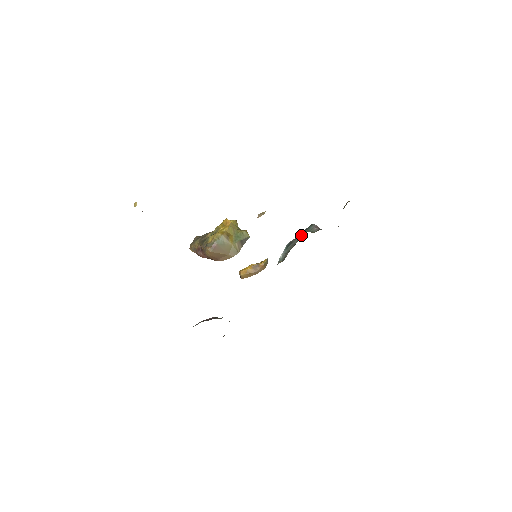
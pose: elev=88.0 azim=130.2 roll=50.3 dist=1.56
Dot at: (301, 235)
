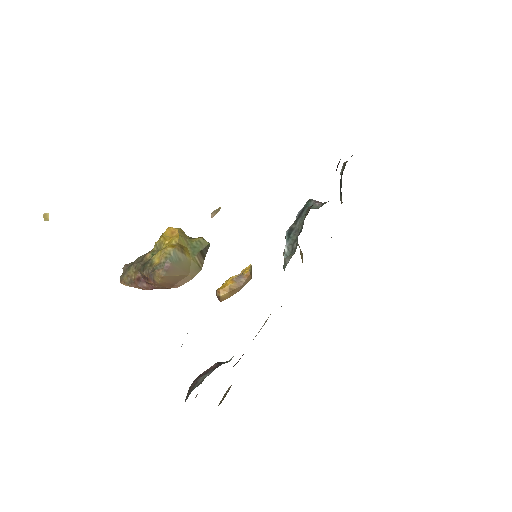
Dot at: (302, 216)
